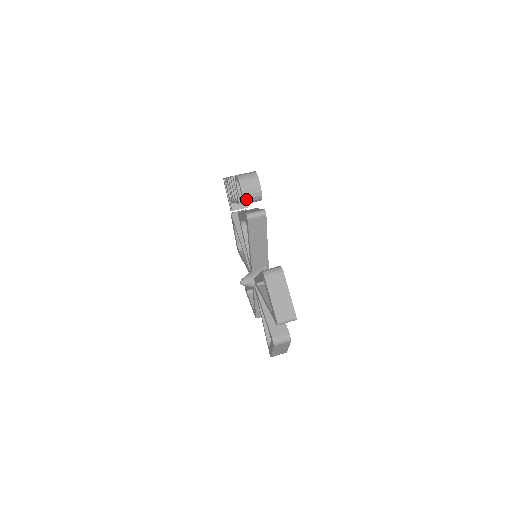
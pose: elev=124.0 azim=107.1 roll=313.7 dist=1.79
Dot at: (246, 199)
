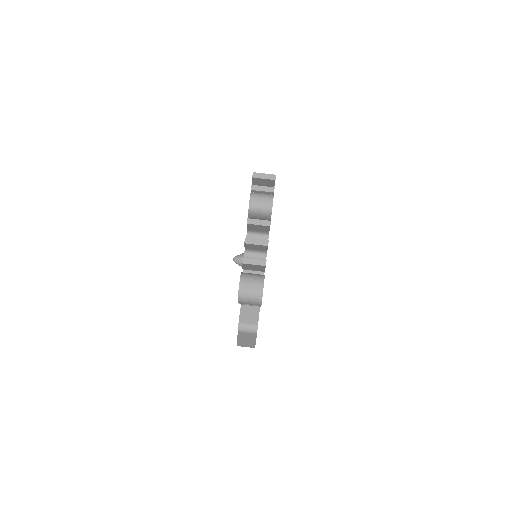
Dot at: occluded
